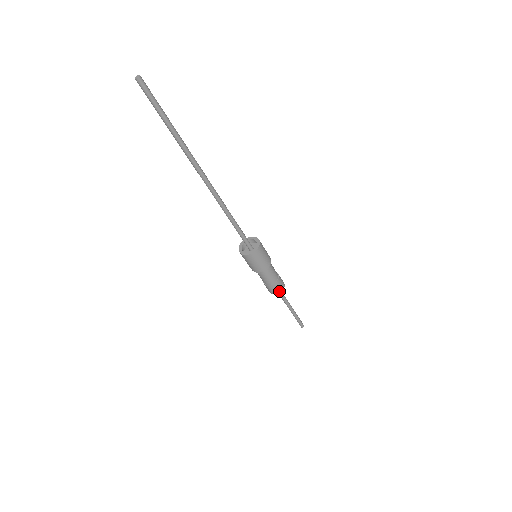
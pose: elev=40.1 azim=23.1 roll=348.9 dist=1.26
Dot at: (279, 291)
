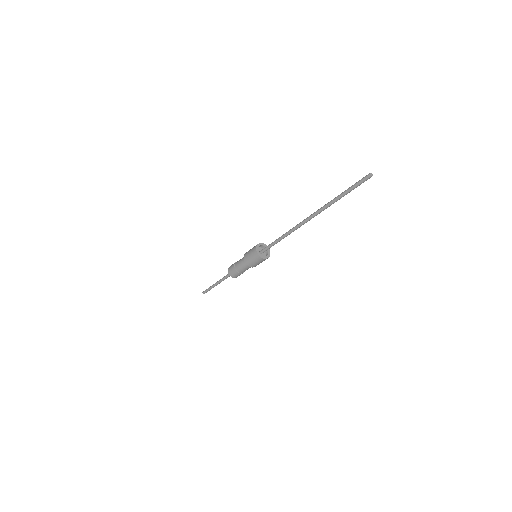
Dot at: occluded
